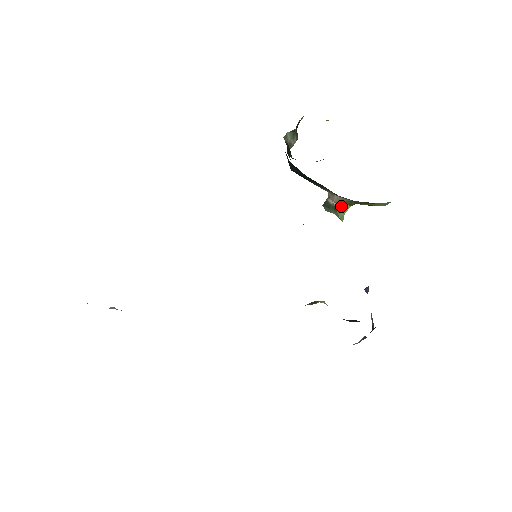
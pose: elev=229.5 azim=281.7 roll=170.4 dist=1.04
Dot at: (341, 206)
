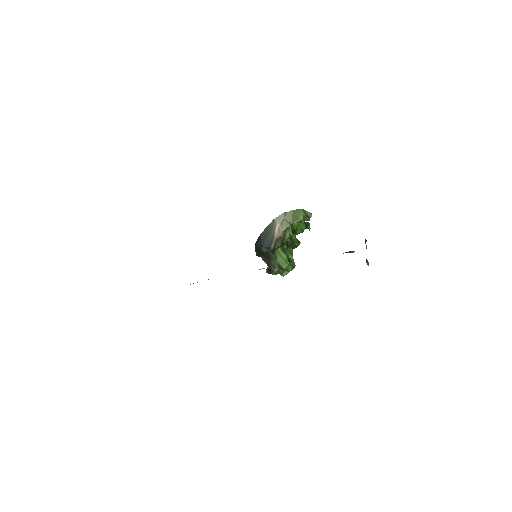
Dot at: (286, 229)
